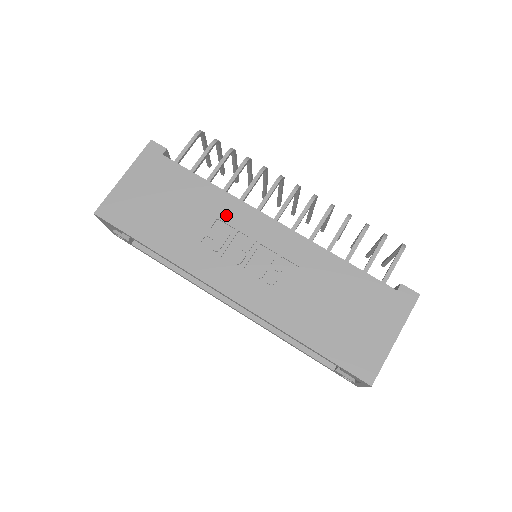
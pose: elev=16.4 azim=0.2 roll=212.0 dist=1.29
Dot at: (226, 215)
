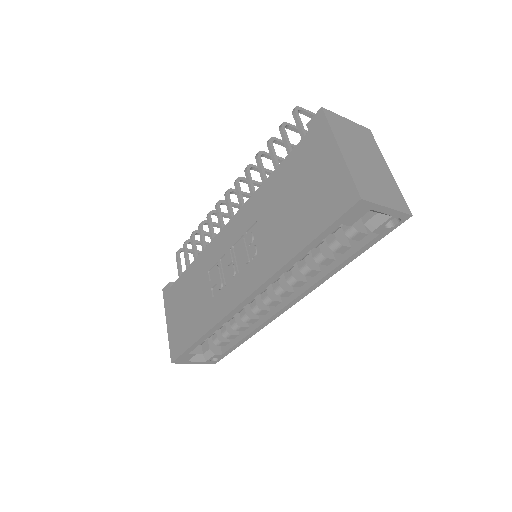
Dot at: (209, 263)
